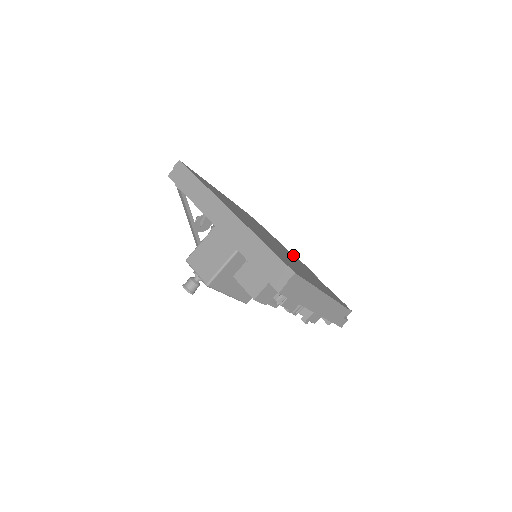
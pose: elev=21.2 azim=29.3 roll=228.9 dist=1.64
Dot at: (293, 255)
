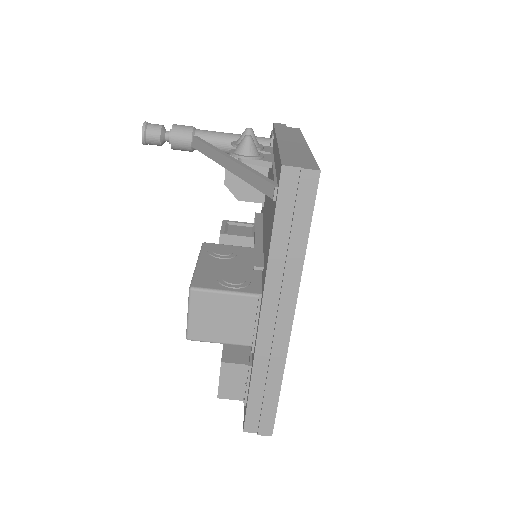
Dot at: occluded
